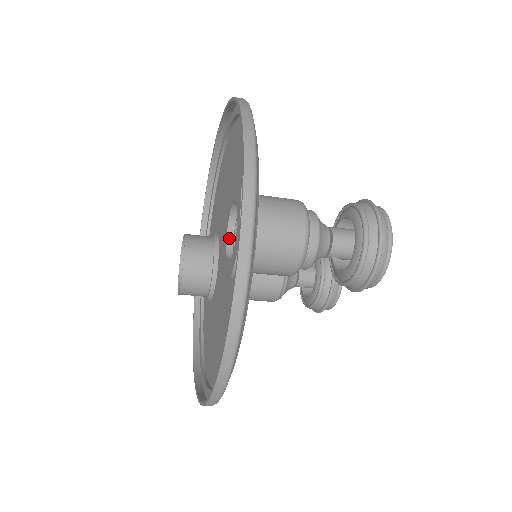
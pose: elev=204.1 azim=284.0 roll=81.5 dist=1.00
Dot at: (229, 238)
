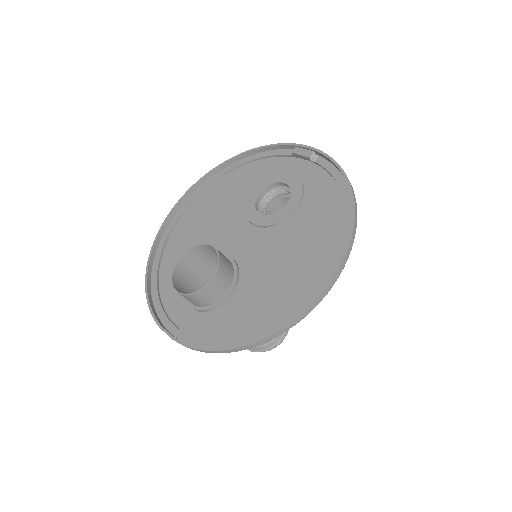
Dot at: (261, 215)
